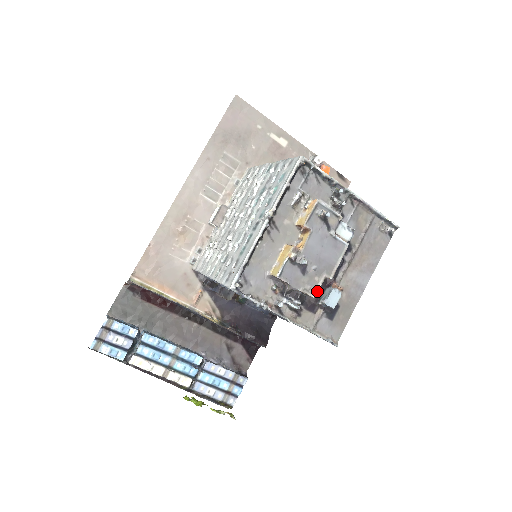
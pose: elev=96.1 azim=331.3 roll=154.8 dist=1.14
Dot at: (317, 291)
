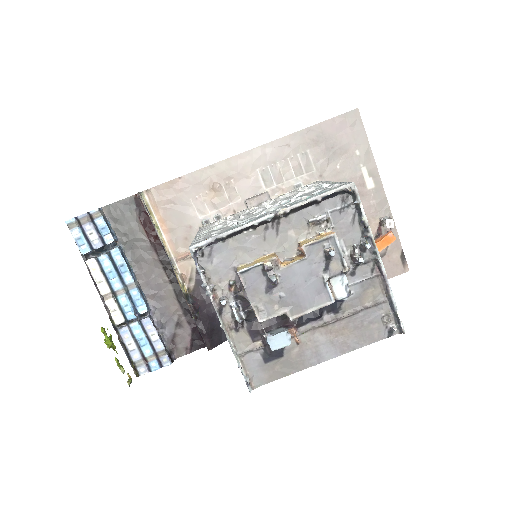
Dot at: (267, 319)
